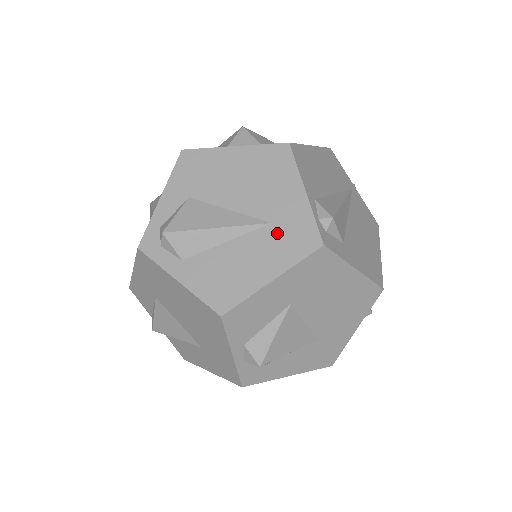
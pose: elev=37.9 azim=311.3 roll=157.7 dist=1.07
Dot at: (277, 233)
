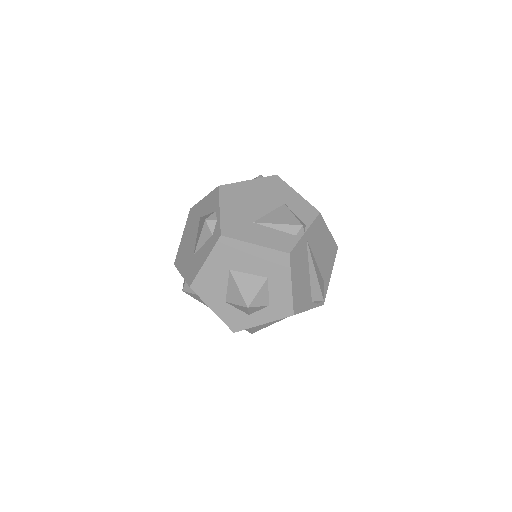
Dot at: occluded
